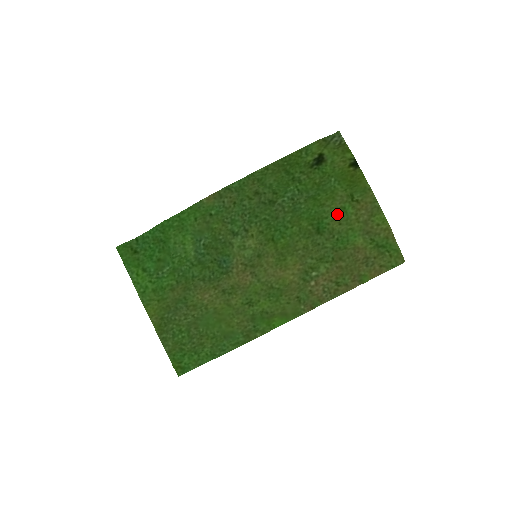
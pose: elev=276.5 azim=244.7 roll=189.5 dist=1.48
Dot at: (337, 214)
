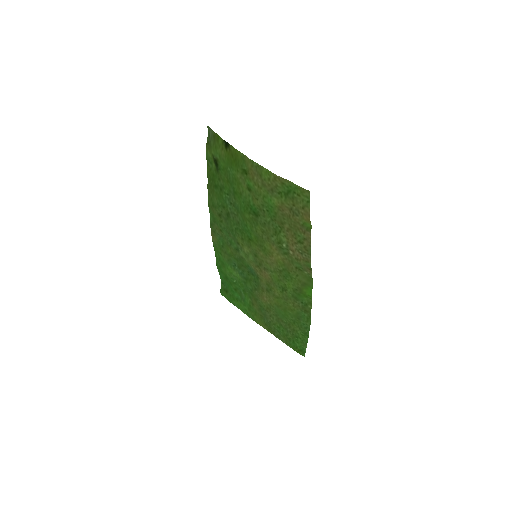
Dot at: (250, 193)
